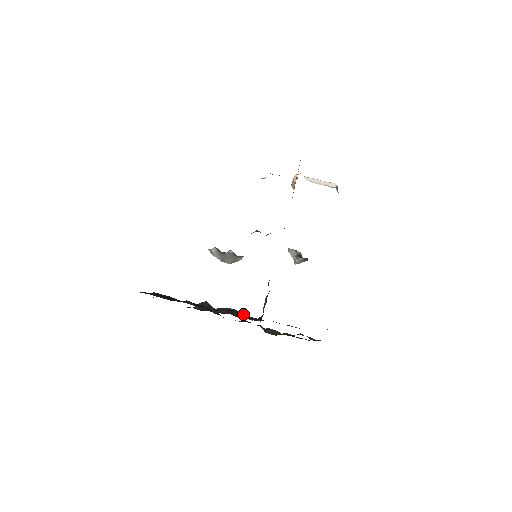
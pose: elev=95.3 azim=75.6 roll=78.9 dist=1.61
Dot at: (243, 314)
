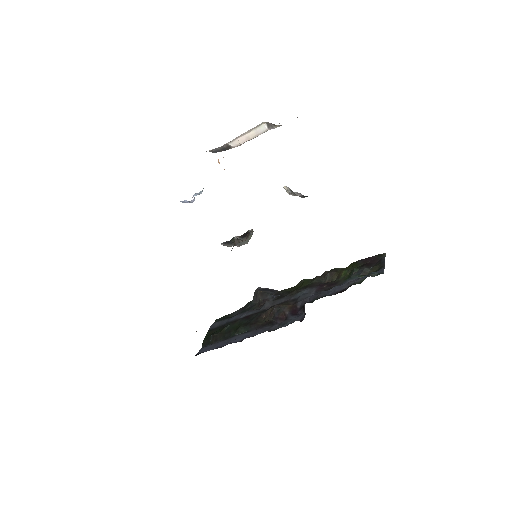
Dot at: (289, 306)
